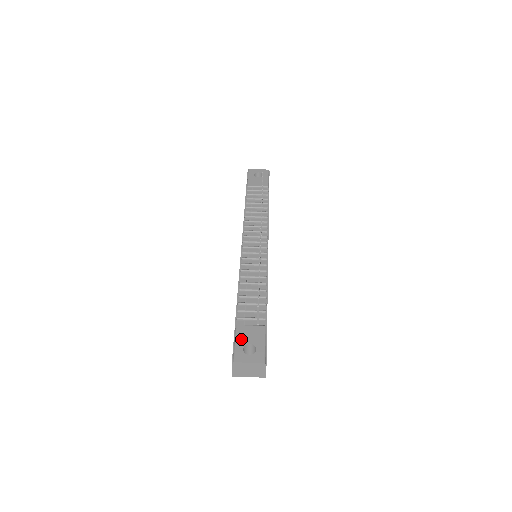
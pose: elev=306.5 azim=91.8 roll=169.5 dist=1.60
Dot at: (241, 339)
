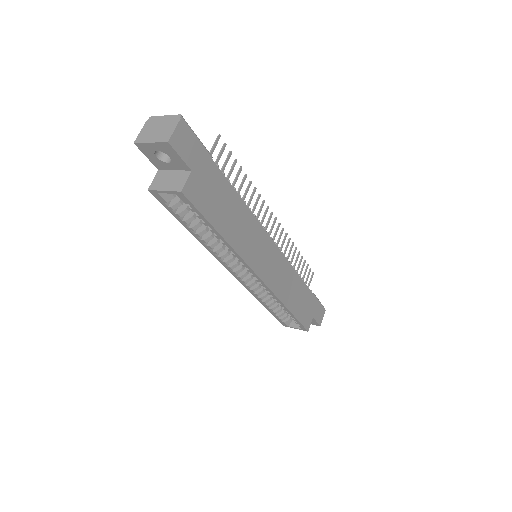
Dot at: occluded
